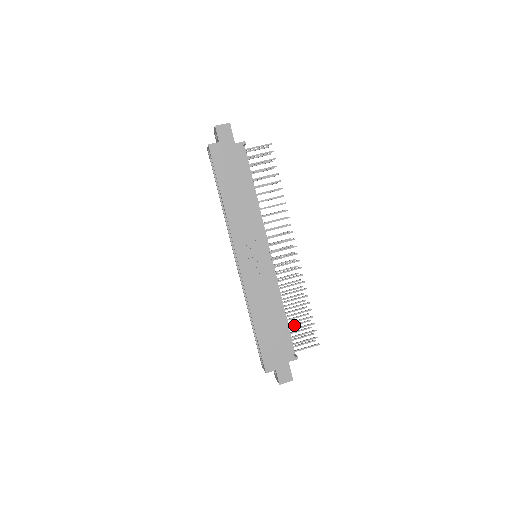
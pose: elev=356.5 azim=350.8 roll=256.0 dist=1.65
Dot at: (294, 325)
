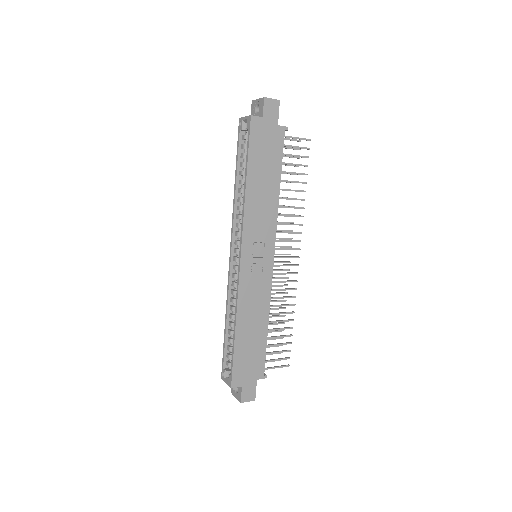
Dot at: (267, 339)
